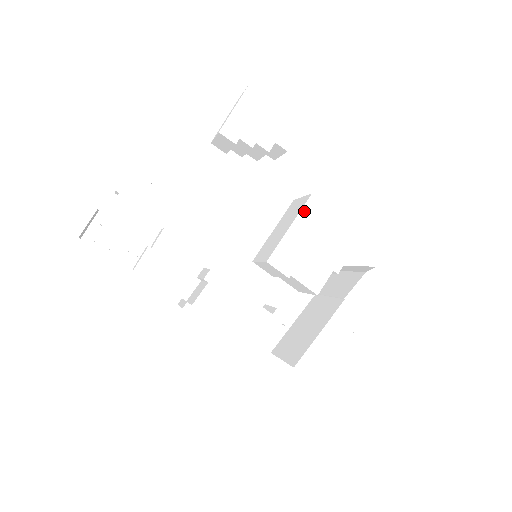
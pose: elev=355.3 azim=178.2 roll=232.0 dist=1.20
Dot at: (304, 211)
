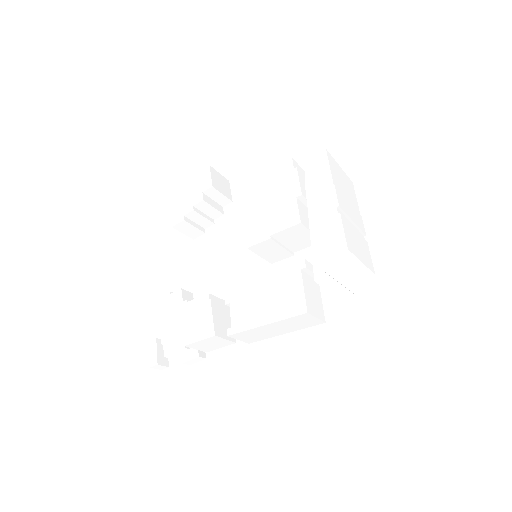
Dot at: (244, 196)
